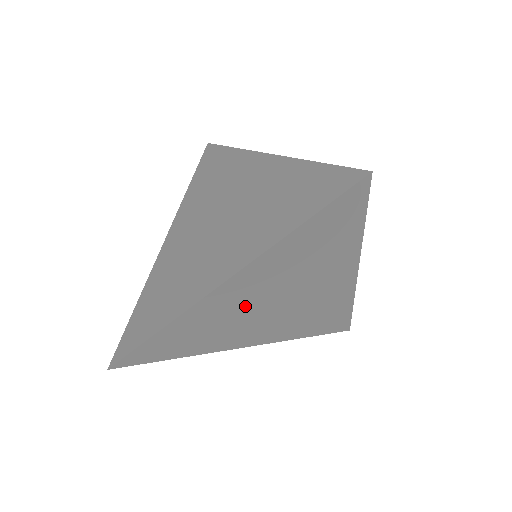
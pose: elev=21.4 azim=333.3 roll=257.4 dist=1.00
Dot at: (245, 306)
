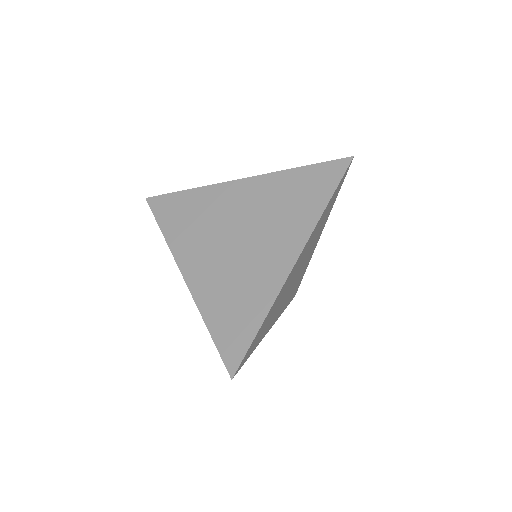
Dot at: (290, 282)
